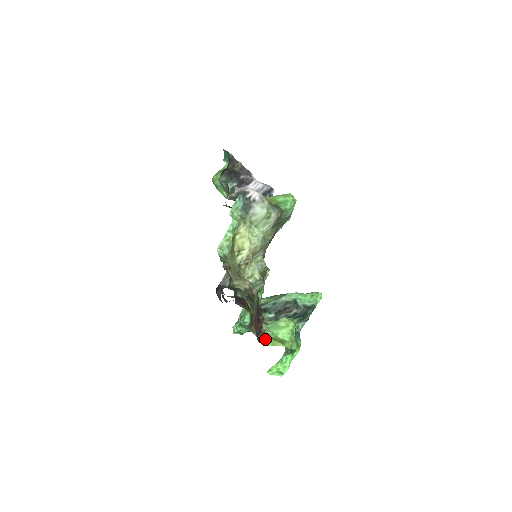
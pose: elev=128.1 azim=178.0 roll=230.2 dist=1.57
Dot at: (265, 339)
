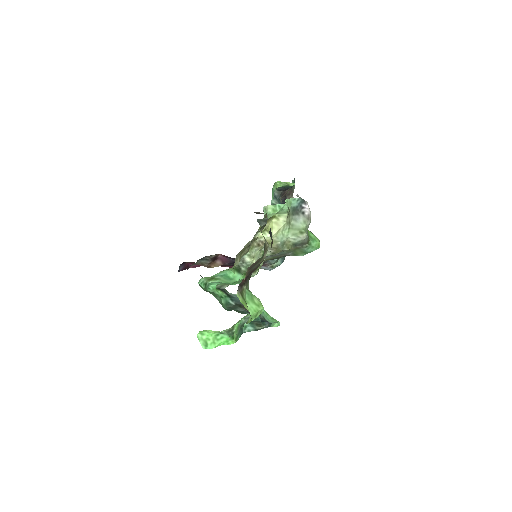
Dot at: (240, 294)
